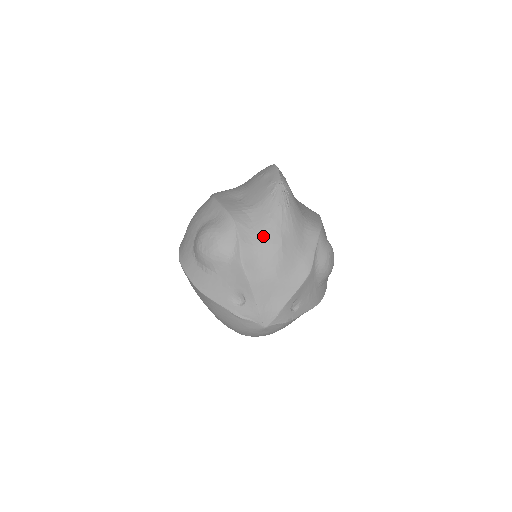
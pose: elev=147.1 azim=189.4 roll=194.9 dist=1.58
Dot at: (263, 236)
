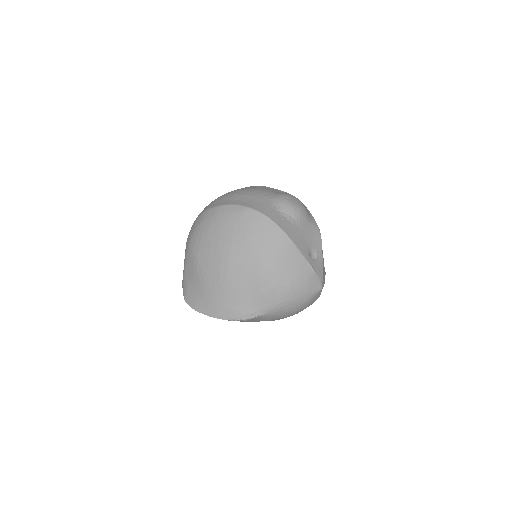
Dot at: occluded
